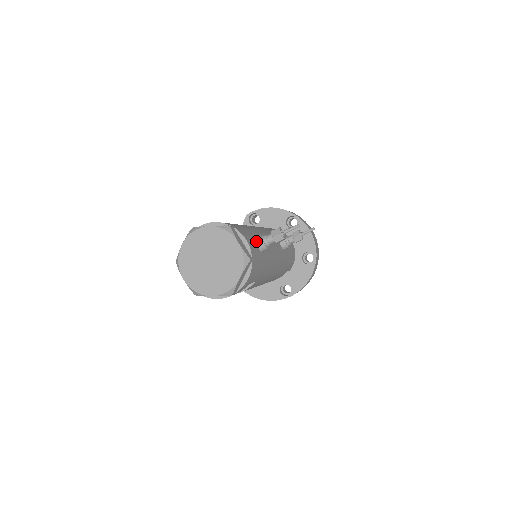
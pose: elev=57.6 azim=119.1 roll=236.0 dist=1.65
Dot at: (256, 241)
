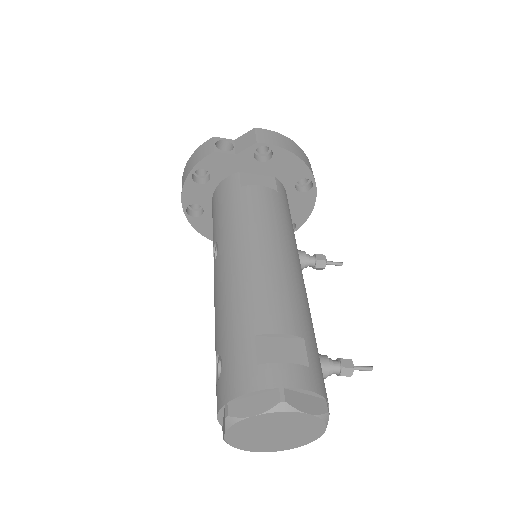
Dot at: occluded
